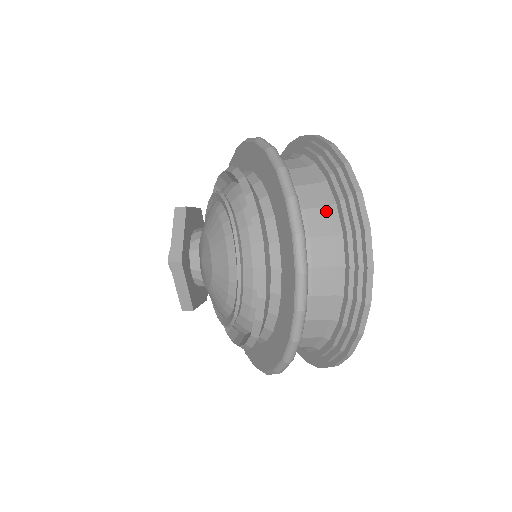
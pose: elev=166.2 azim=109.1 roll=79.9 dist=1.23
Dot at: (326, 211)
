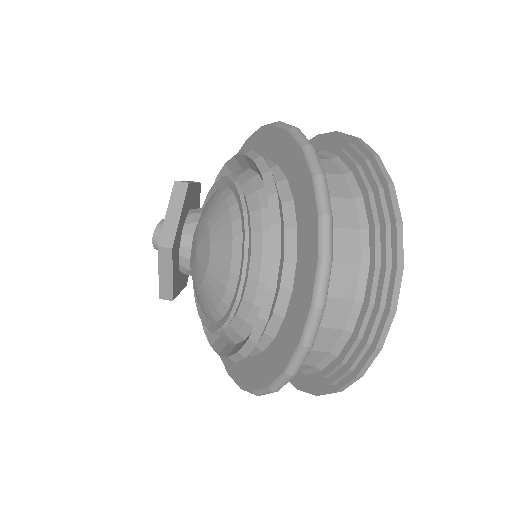
Dot at: (356, 234)
